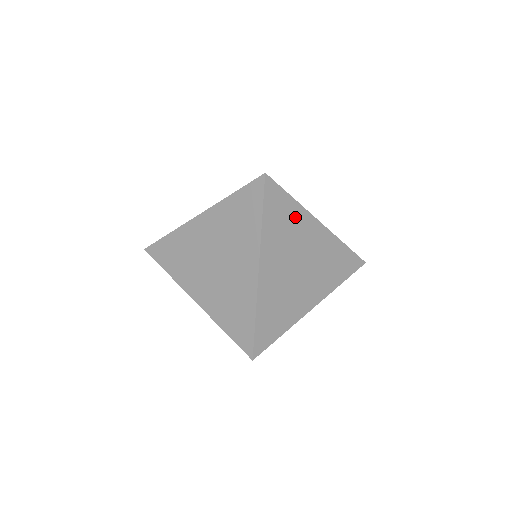
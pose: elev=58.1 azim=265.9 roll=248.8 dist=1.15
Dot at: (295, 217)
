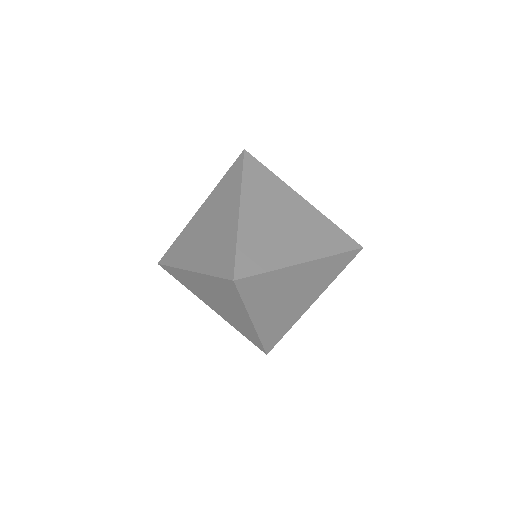
Dot at: (276, 279)
